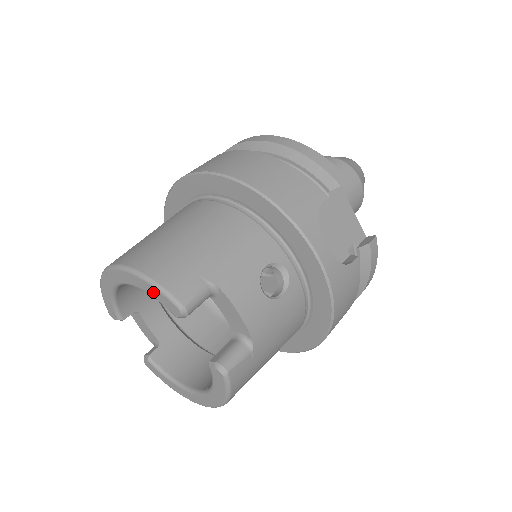
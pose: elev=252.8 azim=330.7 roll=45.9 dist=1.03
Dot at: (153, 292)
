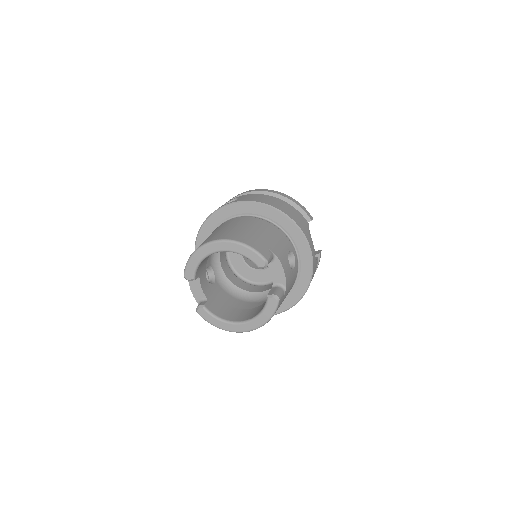
Dot at: (249, 253)
